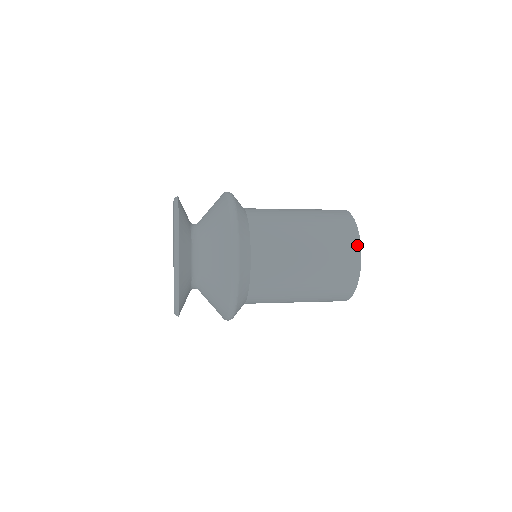
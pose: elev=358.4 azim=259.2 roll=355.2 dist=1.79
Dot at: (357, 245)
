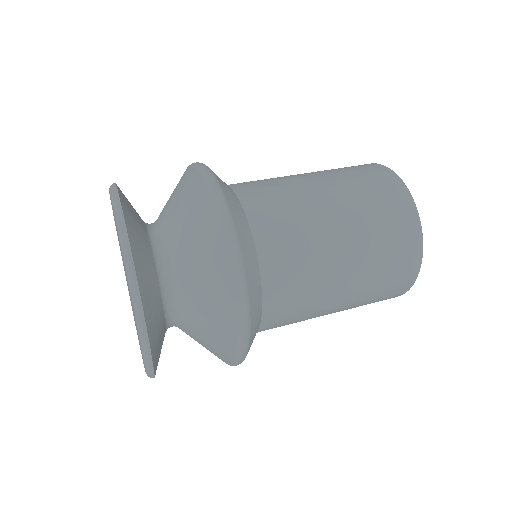
Dot at: (403, 190)
